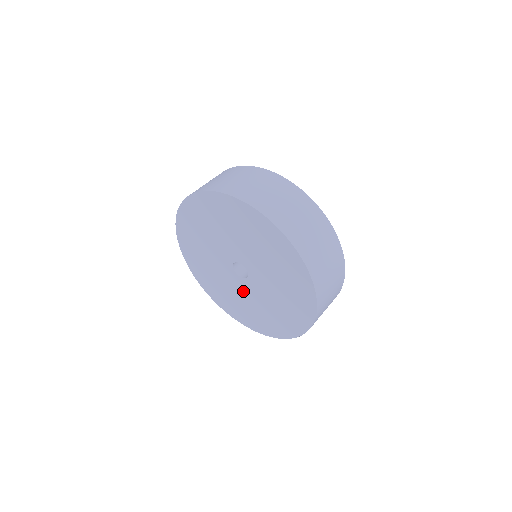
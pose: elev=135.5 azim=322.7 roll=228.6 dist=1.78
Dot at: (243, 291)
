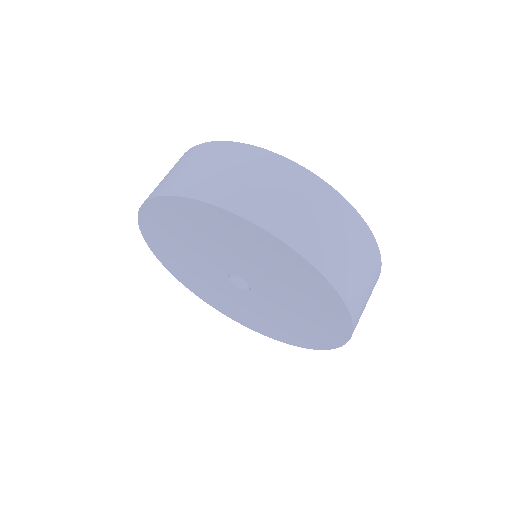
Dot at: (234, 295)
